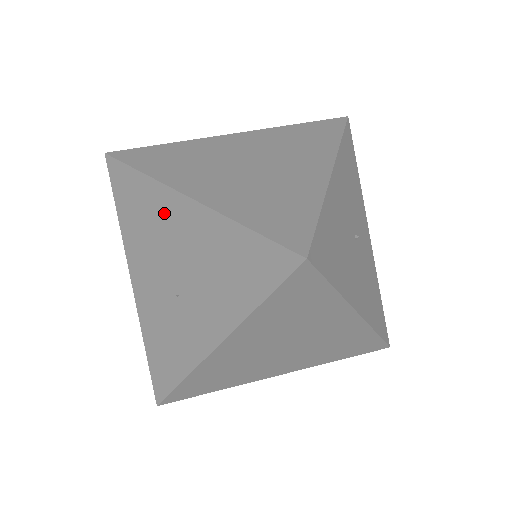
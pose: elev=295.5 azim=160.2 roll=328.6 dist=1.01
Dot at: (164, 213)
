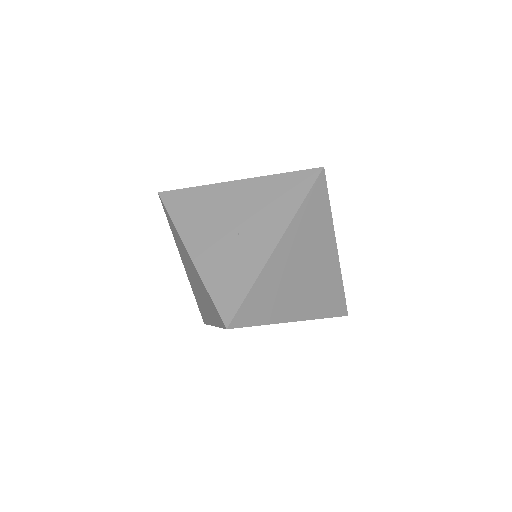
Dot at: (220, 197)
